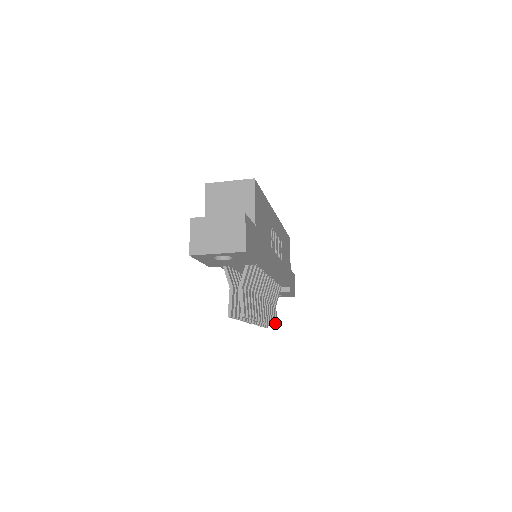
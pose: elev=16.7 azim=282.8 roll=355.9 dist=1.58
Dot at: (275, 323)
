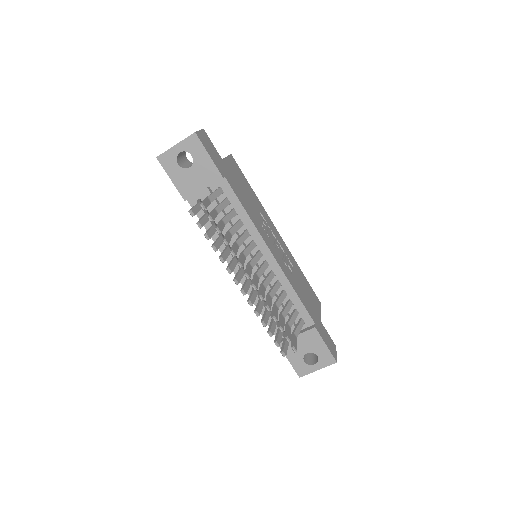
Dot at: (288, 337)
